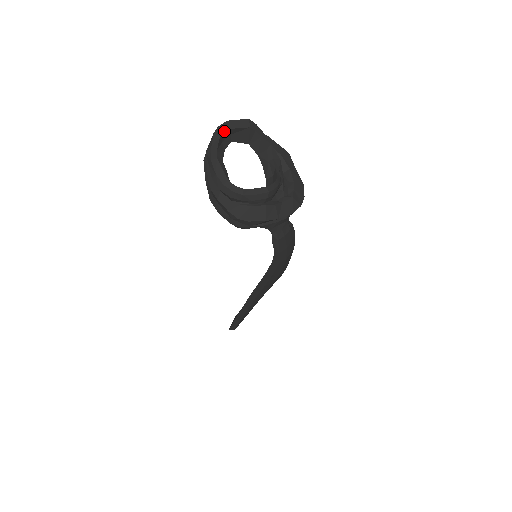
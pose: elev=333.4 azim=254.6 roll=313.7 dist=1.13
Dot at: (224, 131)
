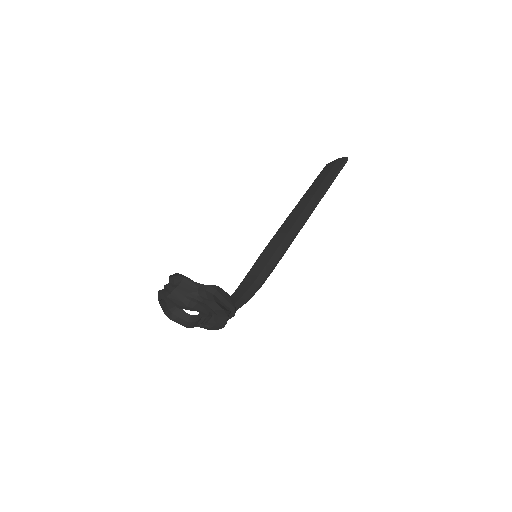
Dot at: occluded
